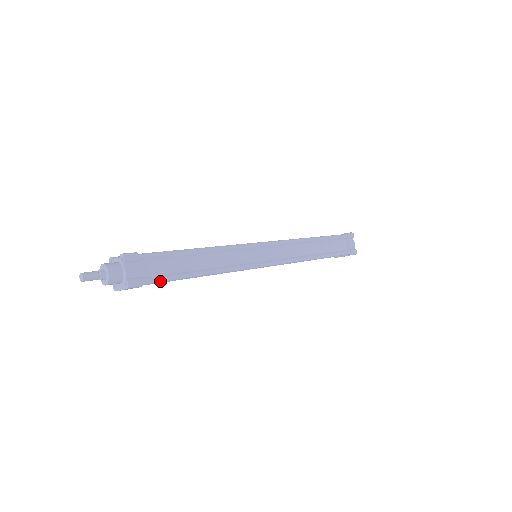
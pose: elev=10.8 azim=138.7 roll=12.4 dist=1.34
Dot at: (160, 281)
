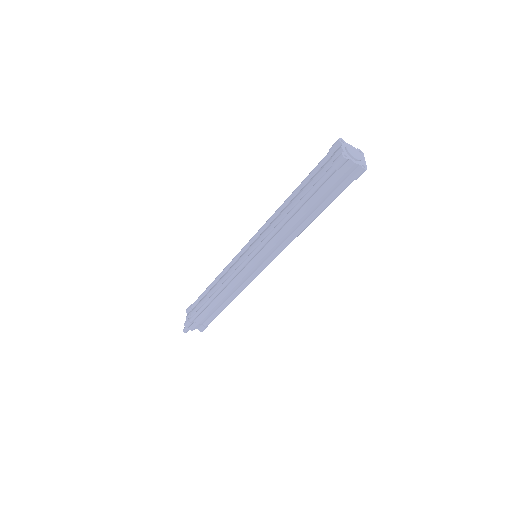
Dot at: occluded
